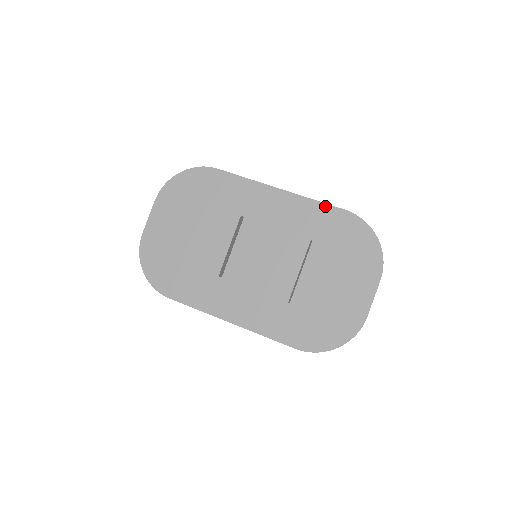
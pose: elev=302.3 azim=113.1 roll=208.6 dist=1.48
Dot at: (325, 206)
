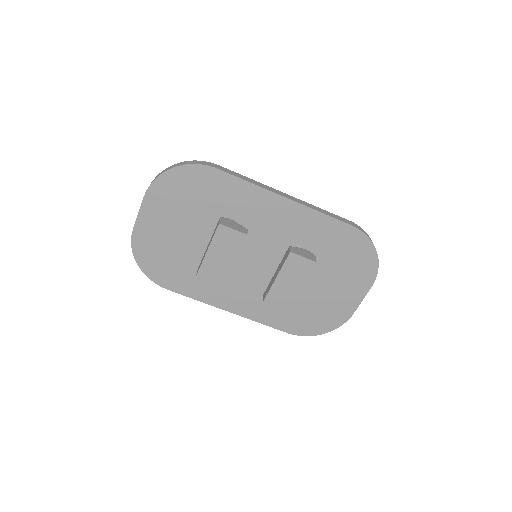
Dot at: (332, 220)
